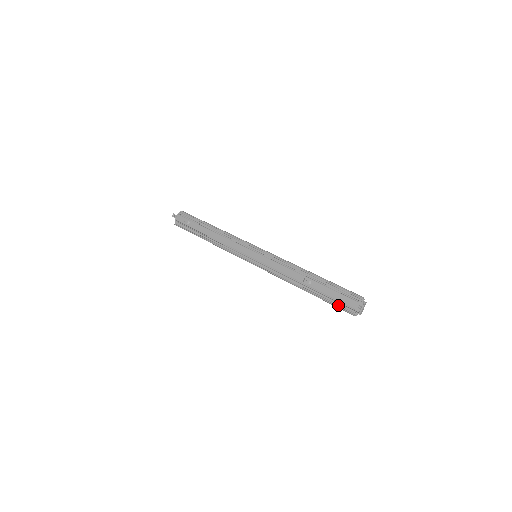
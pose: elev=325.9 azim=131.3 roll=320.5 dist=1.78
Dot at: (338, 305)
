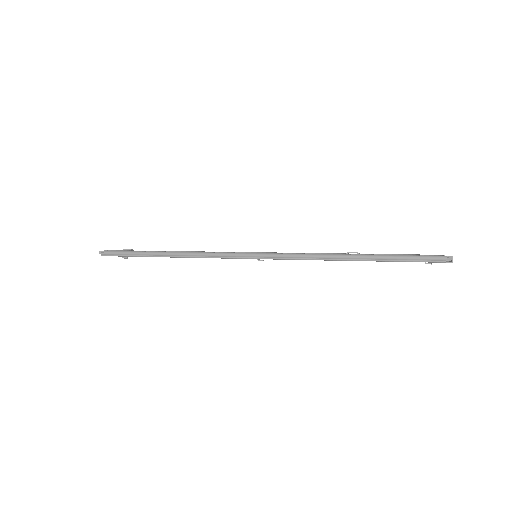
Dot at: (412, 261)
